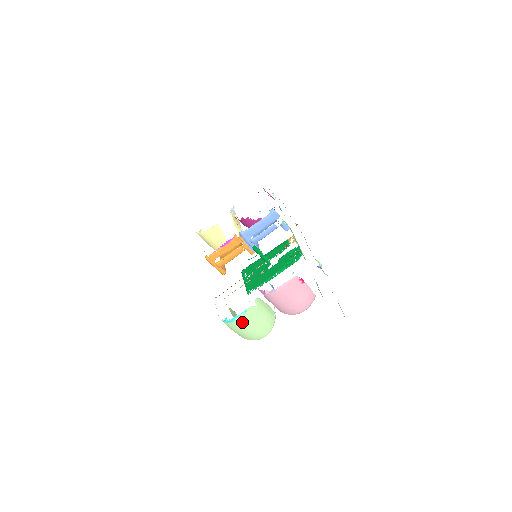
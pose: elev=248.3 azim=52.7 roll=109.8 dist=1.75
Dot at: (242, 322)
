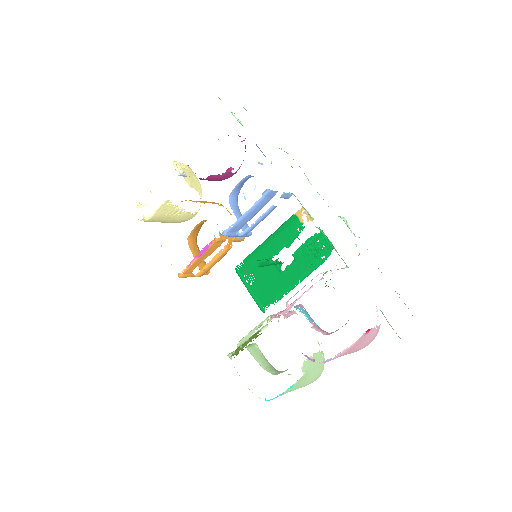
Dot at: (287, 392)
